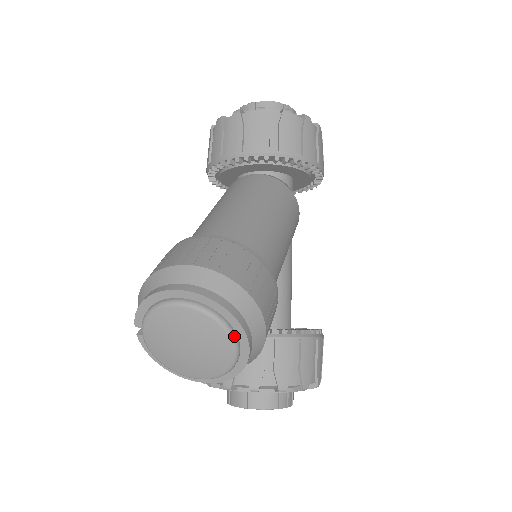
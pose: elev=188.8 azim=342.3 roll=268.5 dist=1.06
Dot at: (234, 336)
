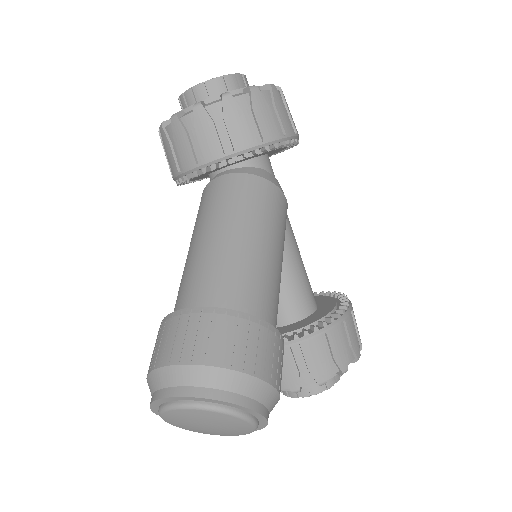
Dot at: (244, 415)
